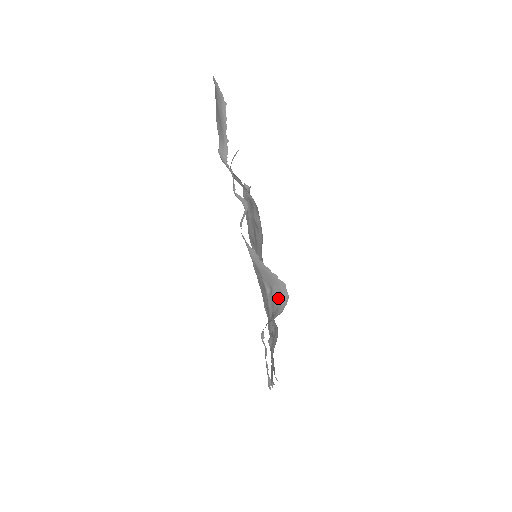
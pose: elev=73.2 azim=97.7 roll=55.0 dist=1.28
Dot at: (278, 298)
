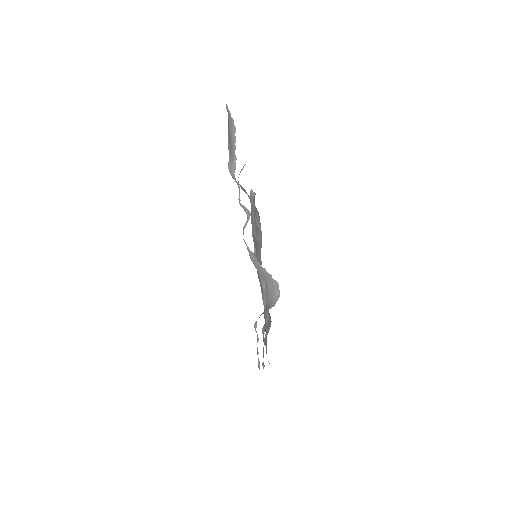
Dot at: (271, 294)
